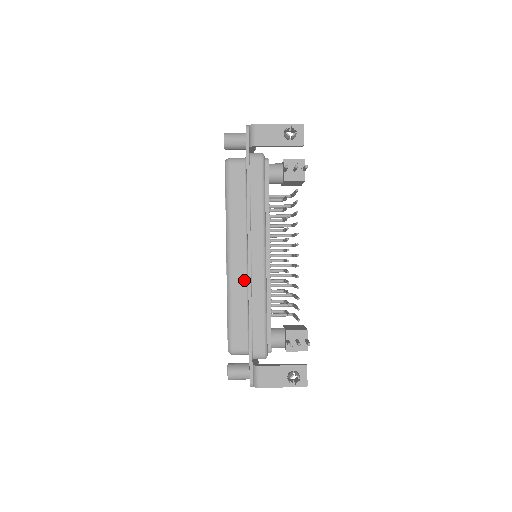
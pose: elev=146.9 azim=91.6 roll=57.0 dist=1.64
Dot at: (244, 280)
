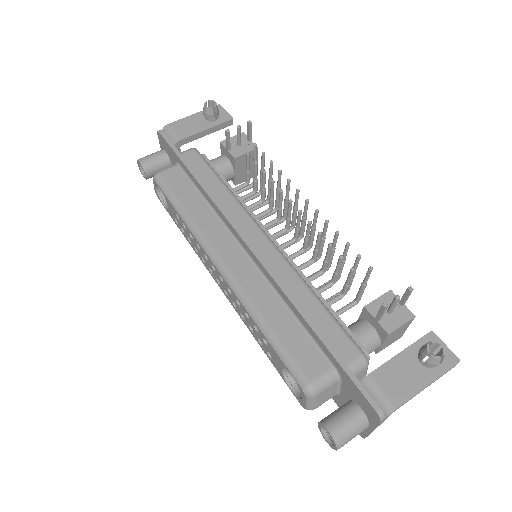
Dot at: (260, 280)
